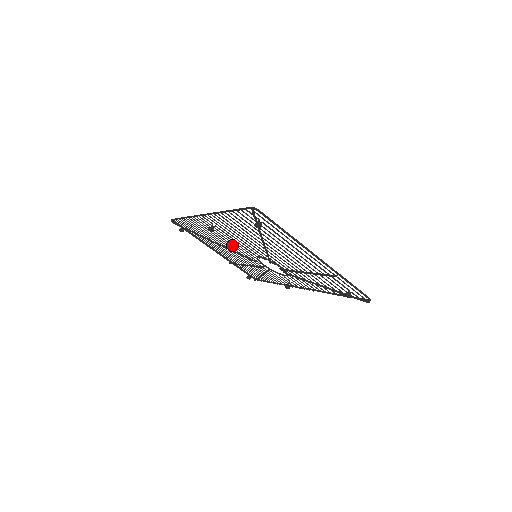
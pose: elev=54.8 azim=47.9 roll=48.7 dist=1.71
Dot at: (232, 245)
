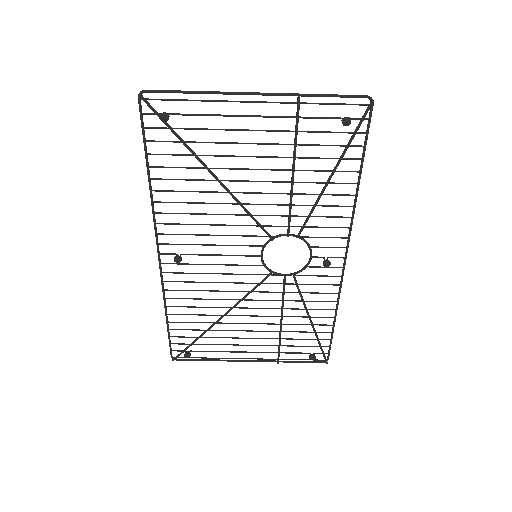
Dot at: occluded
